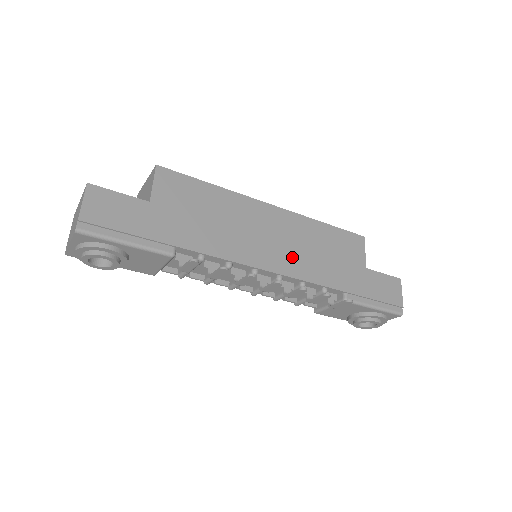
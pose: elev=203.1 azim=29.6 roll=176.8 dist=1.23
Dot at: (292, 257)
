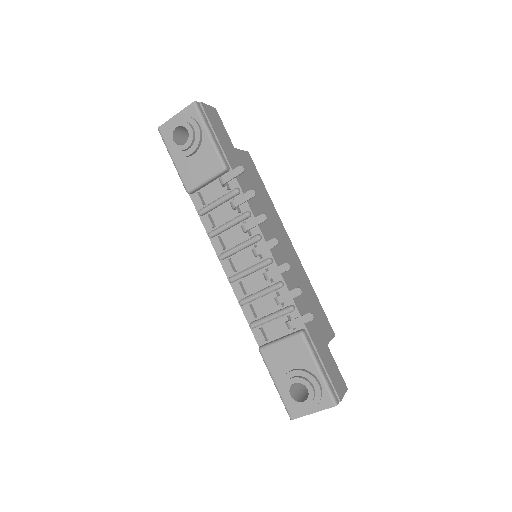
Dot at: occluded
